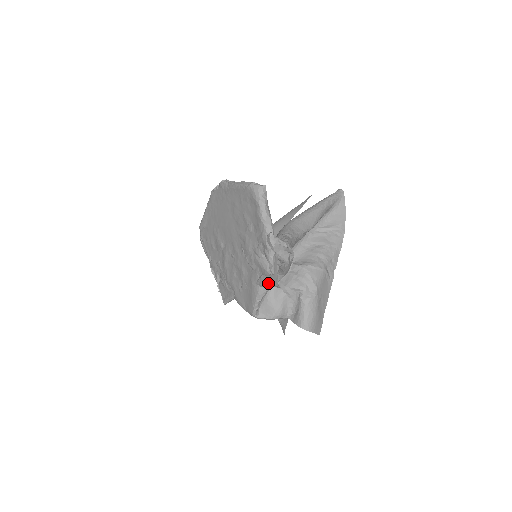
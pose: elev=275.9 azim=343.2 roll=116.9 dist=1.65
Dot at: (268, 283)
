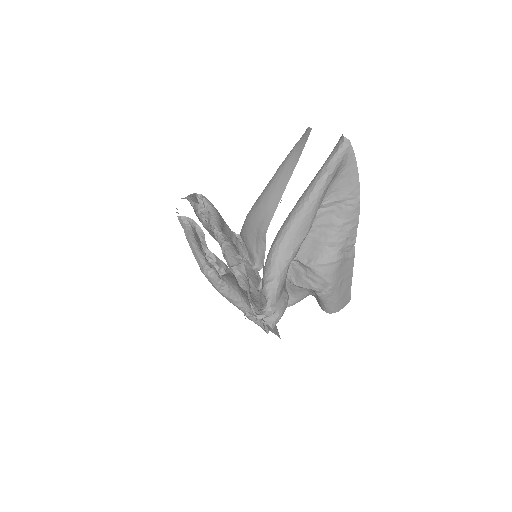
Dot at: occluded
